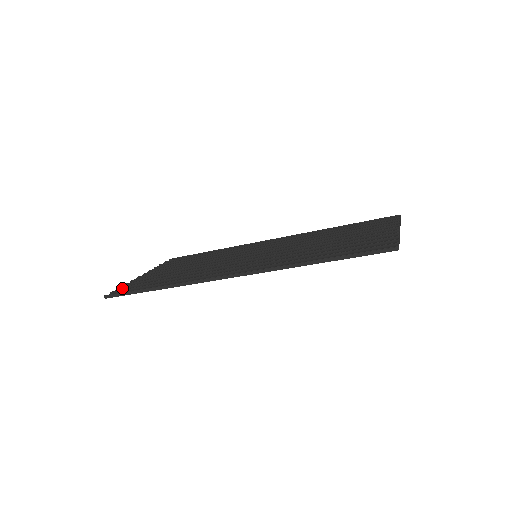
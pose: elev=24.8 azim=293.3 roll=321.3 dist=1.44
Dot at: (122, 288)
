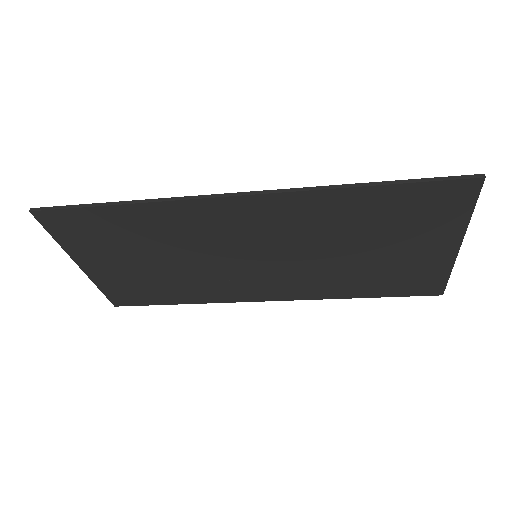
Dot at: (57, 227)
